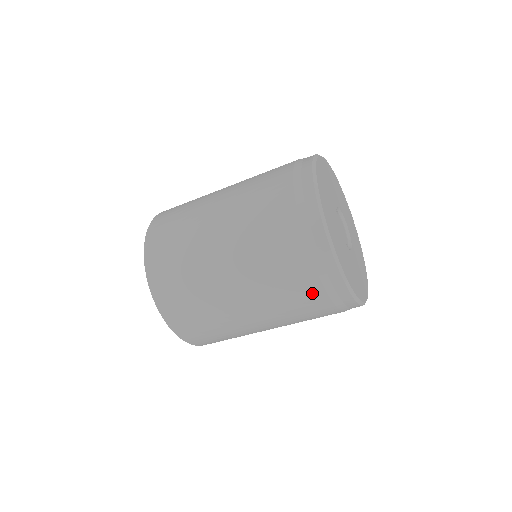
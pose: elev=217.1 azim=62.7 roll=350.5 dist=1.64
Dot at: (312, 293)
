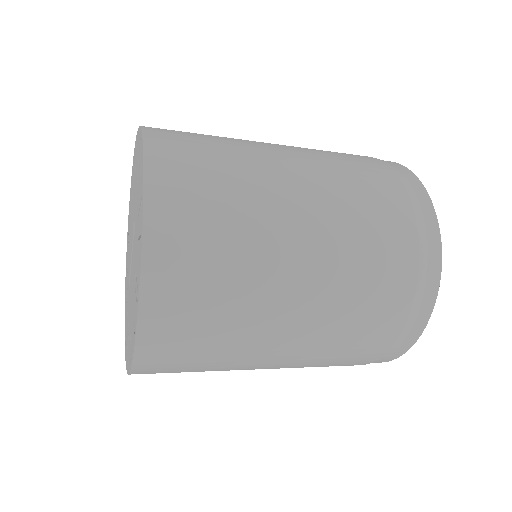
Dot at: (399, 288)
